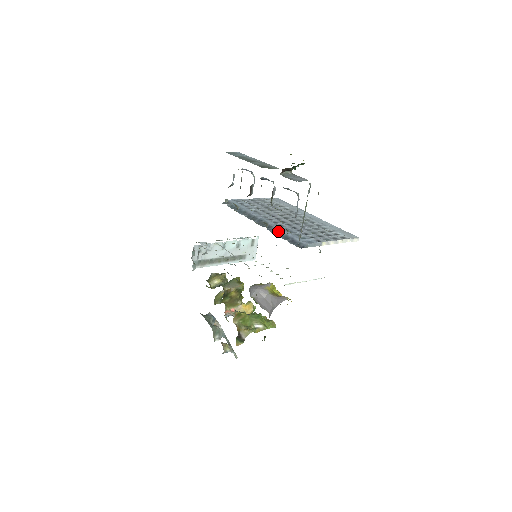
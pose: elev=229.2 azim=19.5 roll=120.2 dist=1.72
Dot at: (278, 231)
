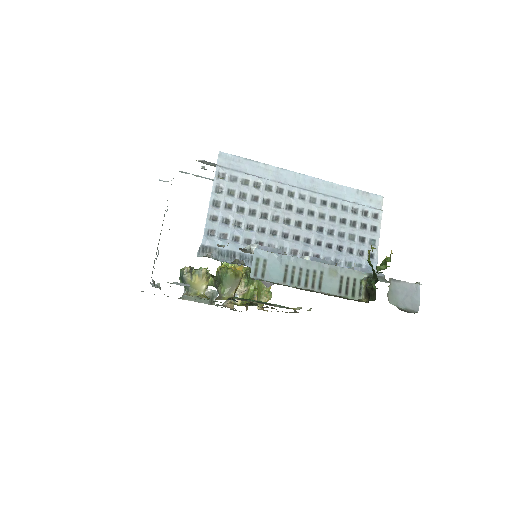
Dot at: occluded
